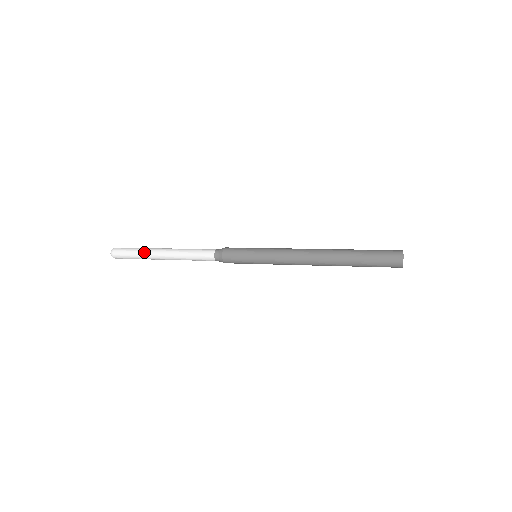
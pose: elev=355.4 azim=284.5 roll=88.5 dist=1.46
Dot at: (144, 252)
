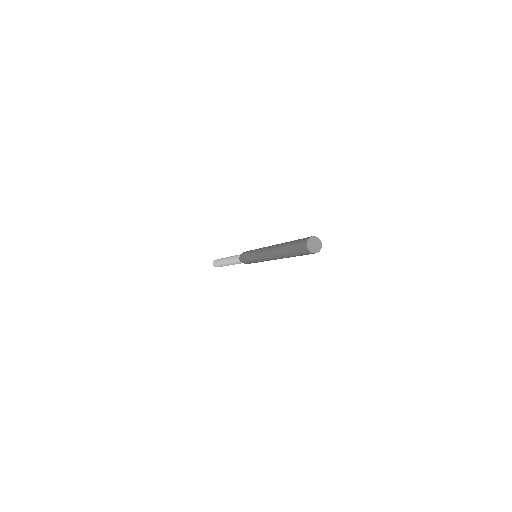
Dot at: (220, 260)
